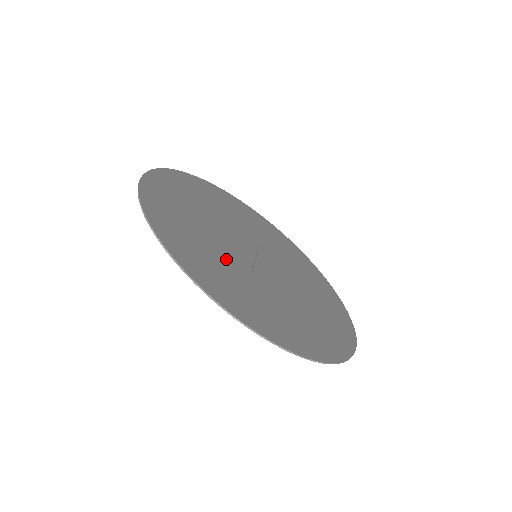
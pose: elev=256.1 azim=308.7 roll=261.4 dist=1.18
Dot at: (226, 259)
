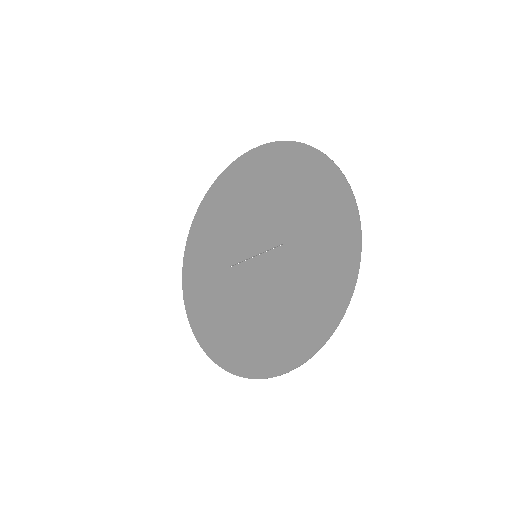
Dot at: (292, 216)
